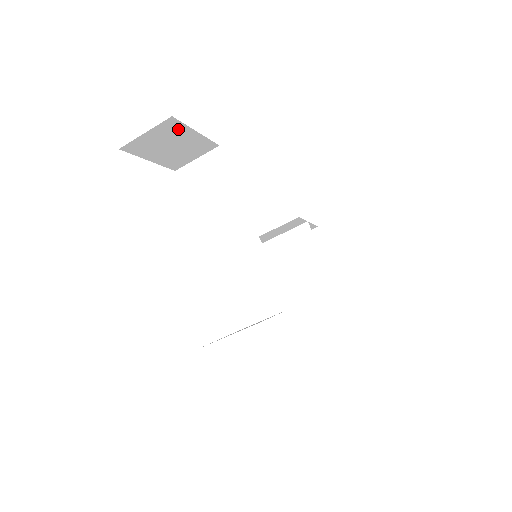
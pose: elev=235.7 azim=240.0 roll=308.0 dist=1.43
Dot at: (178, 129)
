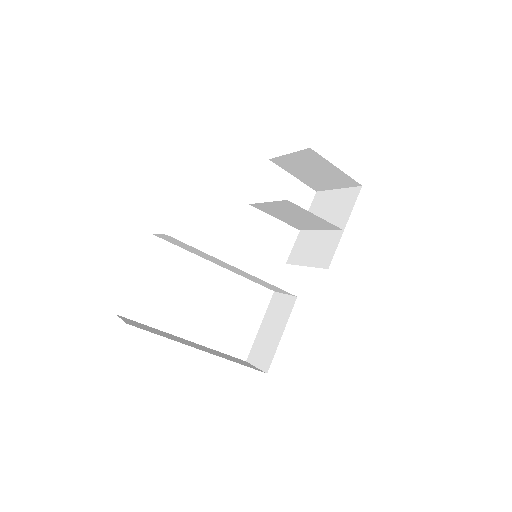
Dot at: occluded
